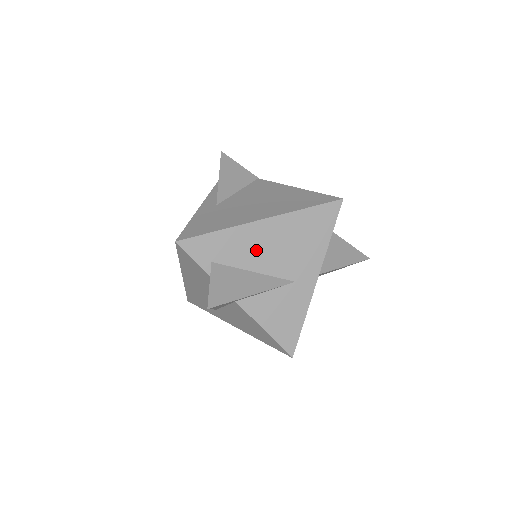
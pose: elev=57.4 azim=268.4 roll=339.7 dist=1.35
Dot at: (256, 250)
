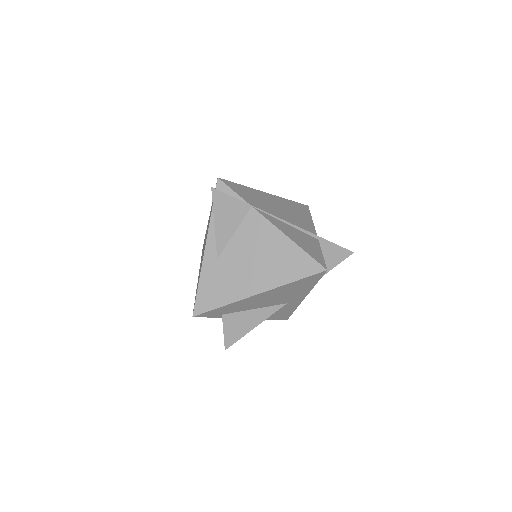
Dot at: (255, 303)
